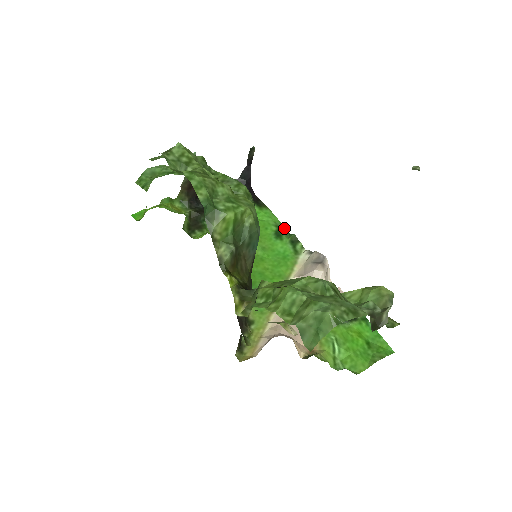
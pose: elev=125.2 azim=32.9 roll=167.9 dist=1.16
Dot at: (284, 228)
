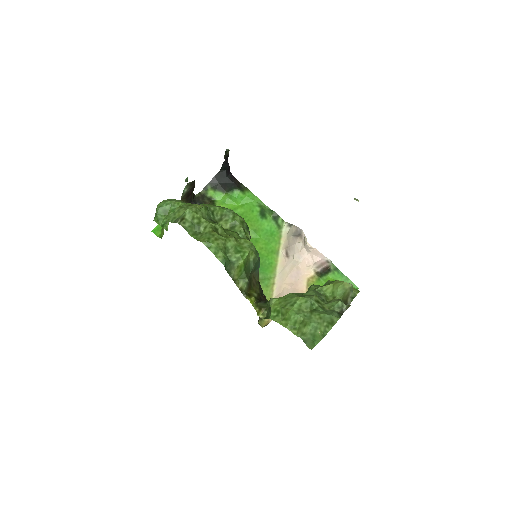
Dot at: (265, 206)
